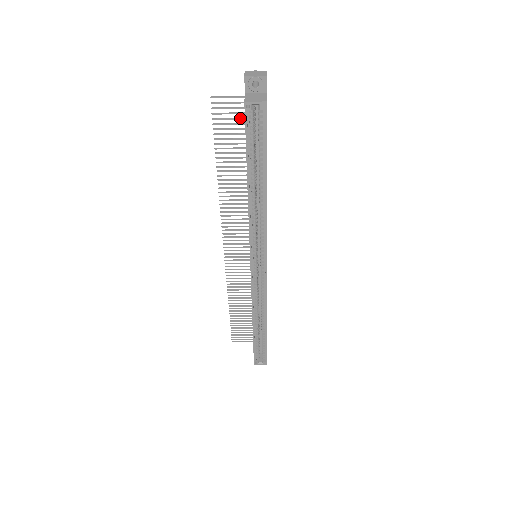
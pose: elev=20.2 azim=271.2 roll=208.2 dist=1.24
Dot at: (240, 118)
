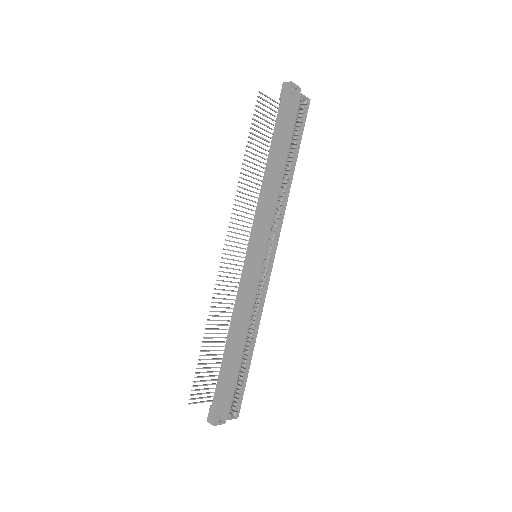
Dot at: (270, 118)
